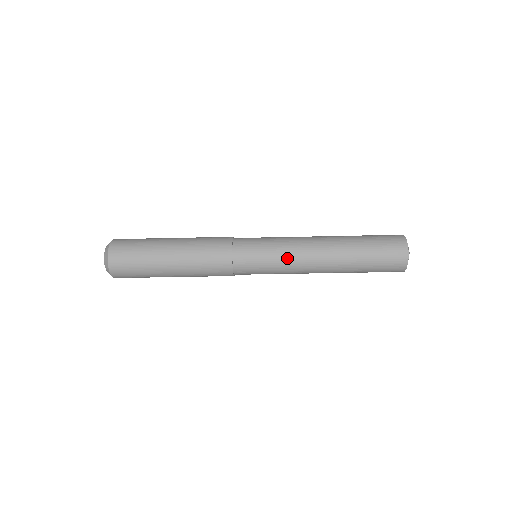
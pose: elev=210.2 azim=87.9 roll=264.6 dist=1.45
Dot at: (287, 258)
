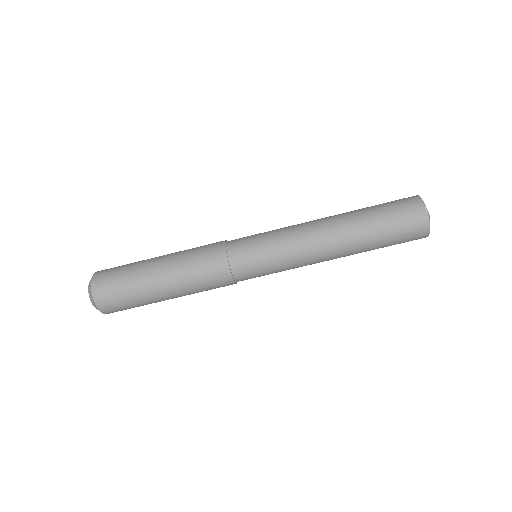
Dot at: (287, 236)
